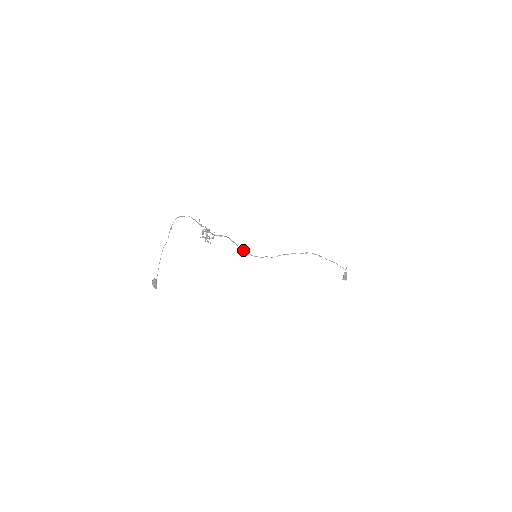
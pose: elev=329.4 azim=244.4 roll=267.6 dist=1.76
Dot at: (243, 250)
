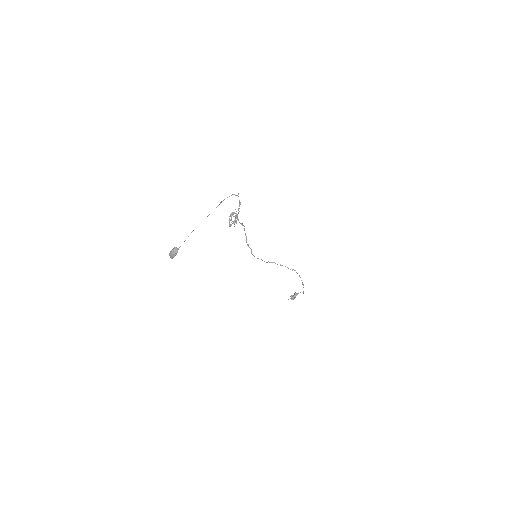
Dot at: (248, 245)
